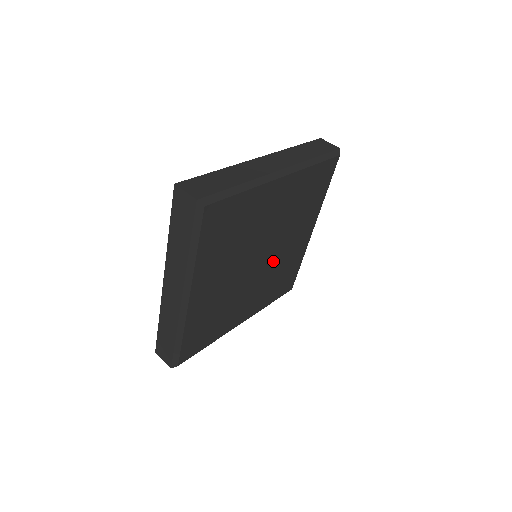
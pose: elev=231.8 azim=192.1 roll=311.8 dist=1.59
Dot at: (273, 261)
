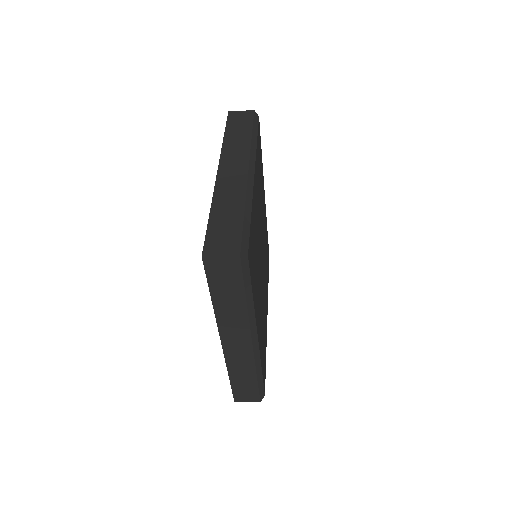
Dot at: occluded
